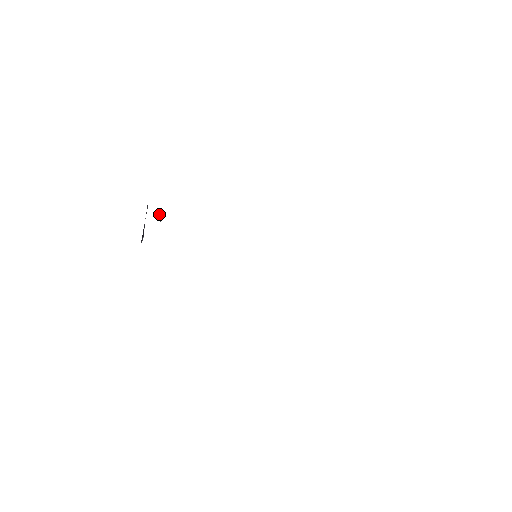
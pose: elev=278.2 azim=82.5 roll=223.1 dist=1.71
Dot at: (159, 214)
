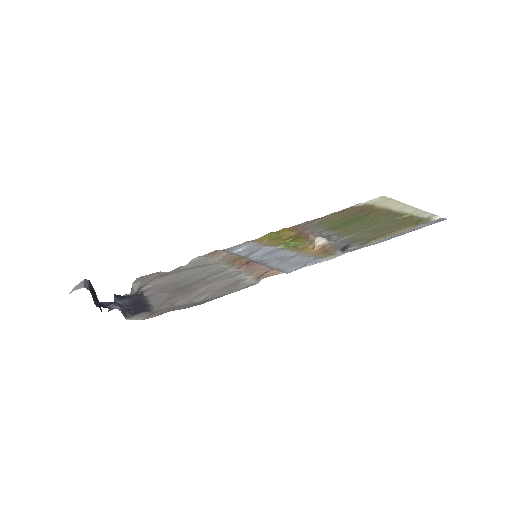
Dot at: (120, 310)
